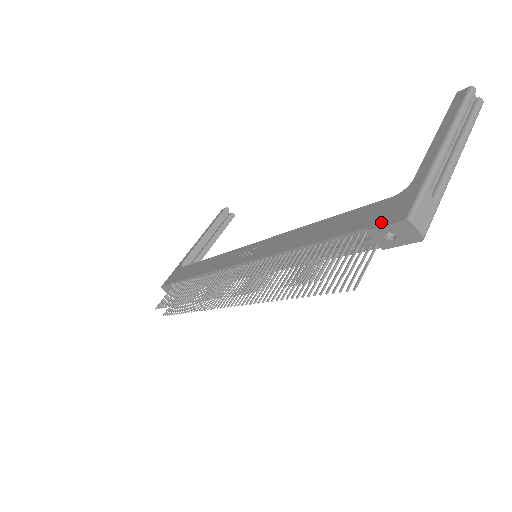
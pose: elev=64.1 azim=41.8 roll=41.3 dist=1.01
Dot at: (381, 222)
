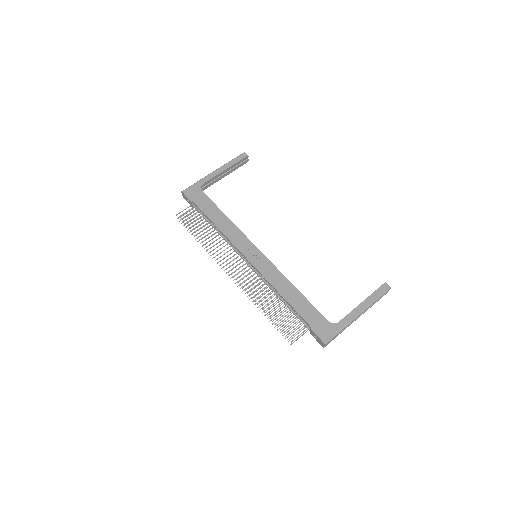
Dot at: (317, 332)
